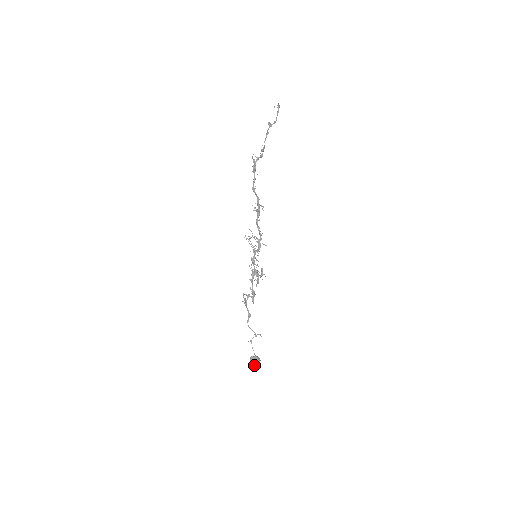
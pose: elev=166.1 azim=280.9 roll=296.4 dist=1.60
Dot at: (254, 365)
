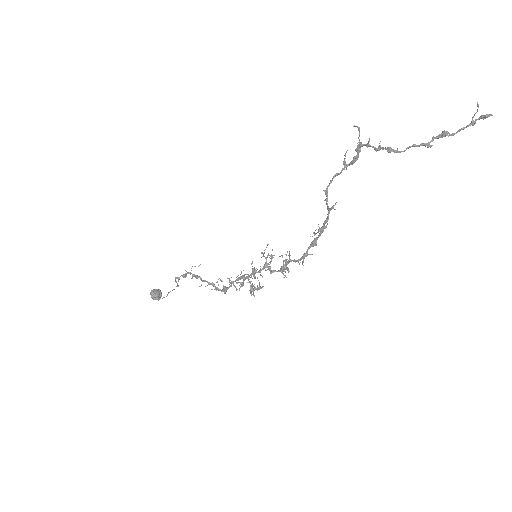
Dot at: occluded
